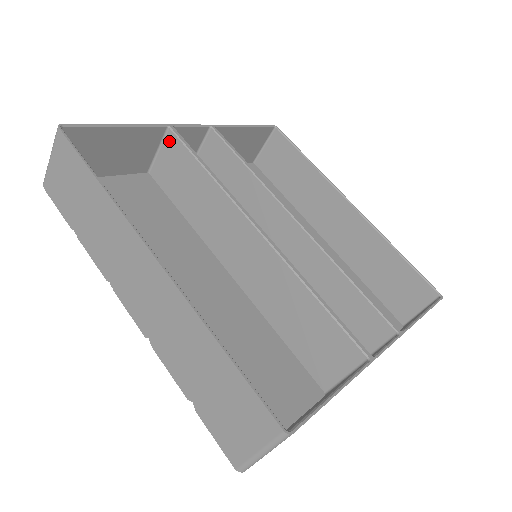
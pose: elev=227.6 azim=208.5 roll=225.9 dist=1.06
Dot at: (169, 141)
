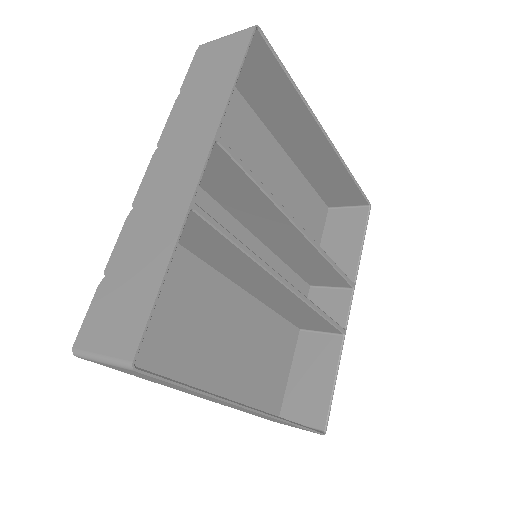
Dot at: occluded
